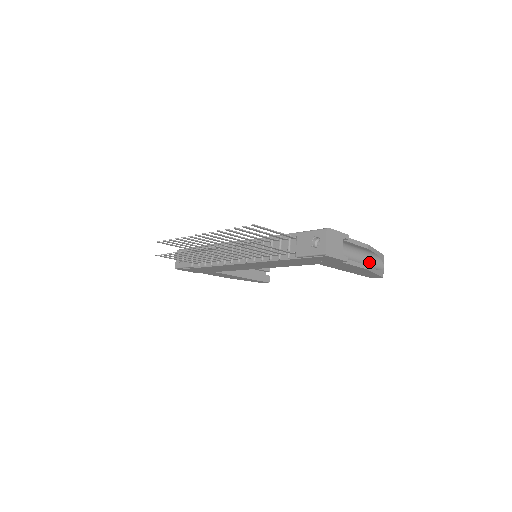
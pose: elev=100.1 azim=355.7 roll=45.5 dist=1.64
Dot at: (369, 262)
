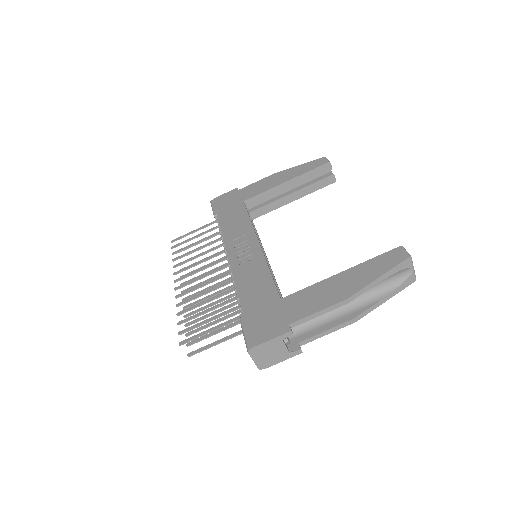
Dot at: (375, 285)
